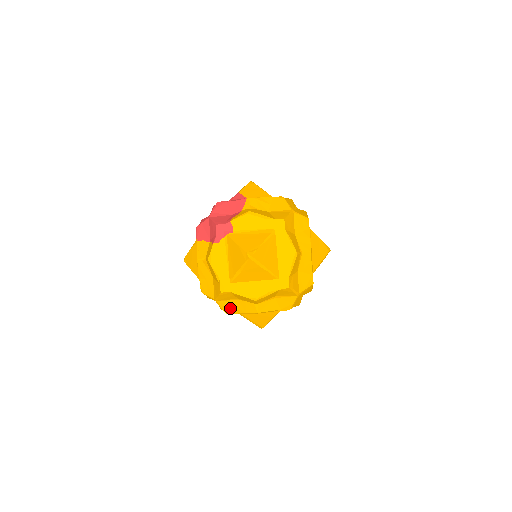
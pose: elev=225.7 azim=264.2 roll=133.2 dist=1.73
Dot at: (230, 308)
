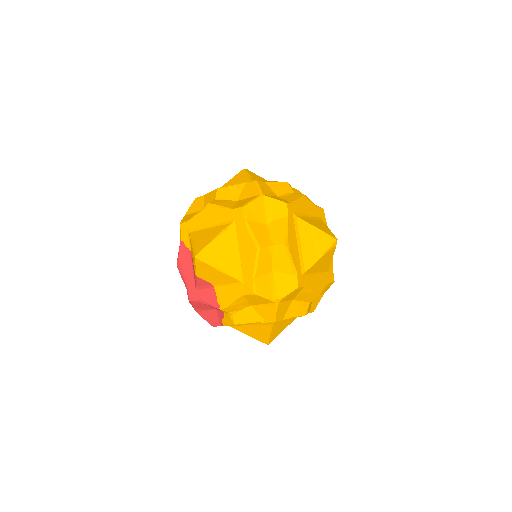
Dot at: occluded
